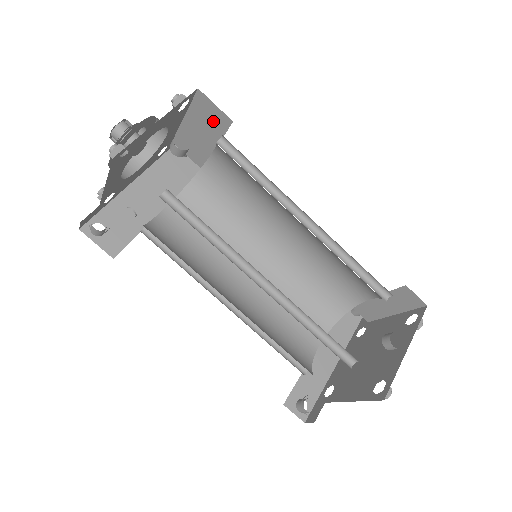
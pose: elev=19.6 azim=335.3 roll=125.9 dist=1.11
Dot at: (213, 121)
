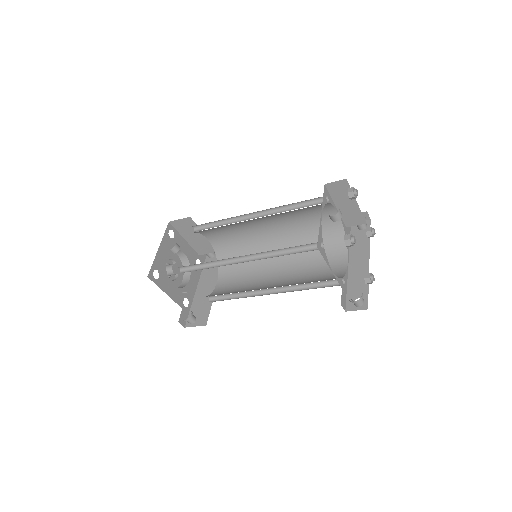
Dot at: (188, 226)
